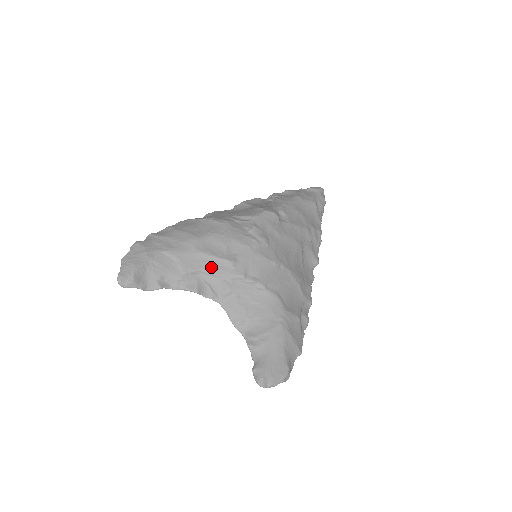
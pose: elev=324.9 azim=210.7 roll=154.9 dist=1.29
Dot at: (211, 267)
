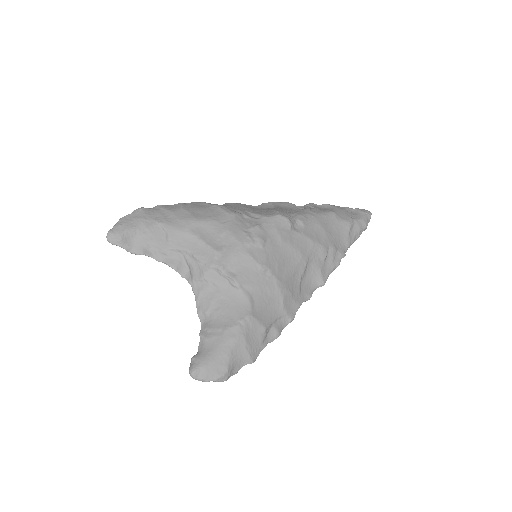
Dot at: (196, 250)
